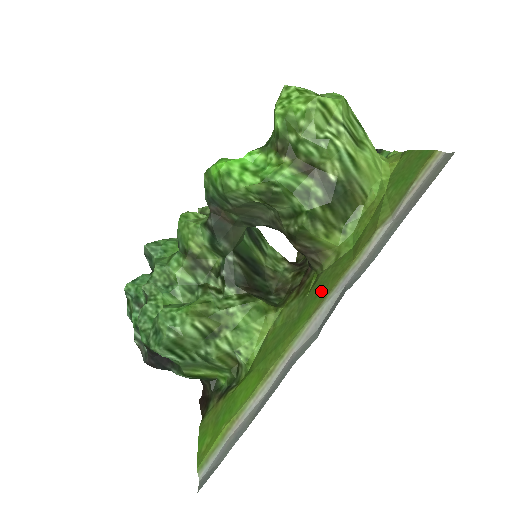
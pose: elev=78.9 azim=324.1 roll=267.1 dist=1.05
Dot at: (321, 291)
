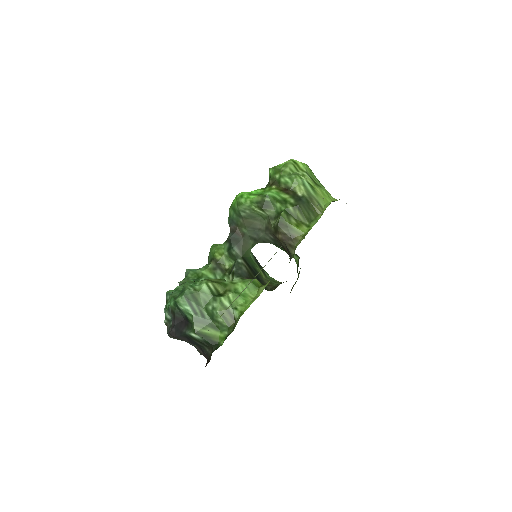
Dot at: occluded
